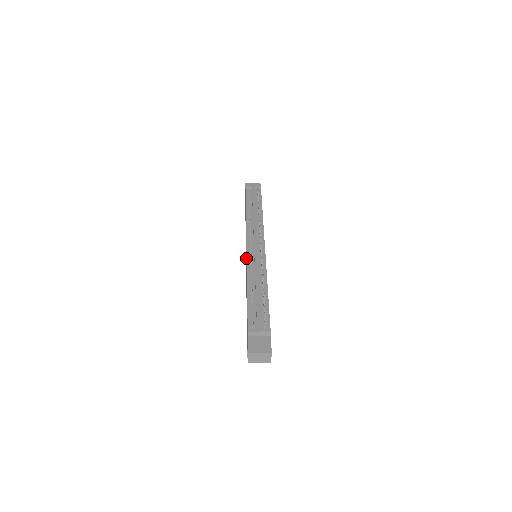
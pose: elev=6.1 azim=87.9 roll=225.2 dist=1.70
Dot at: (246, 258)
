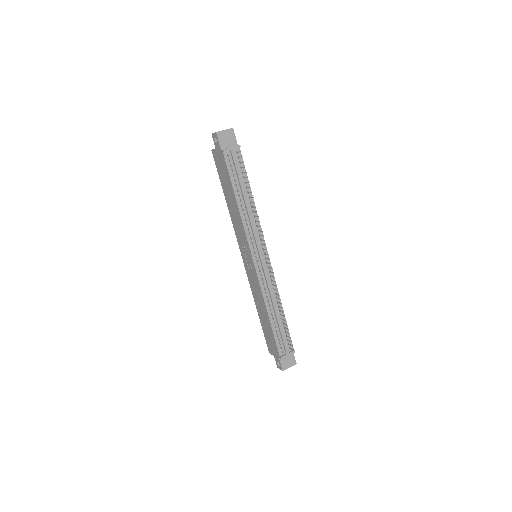
Dot at: (254, 273)
